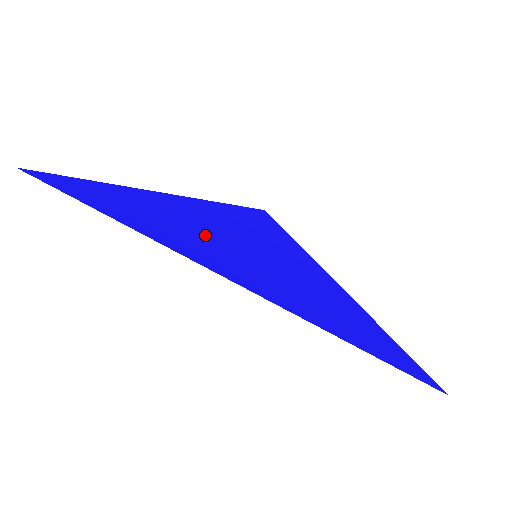
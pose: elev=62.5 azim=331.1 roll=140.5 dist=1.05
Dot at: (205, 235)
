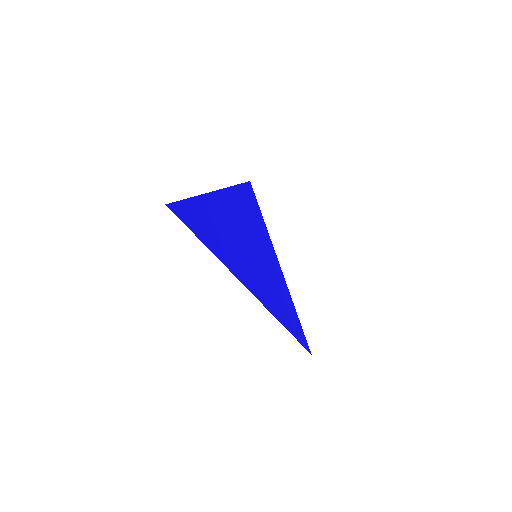
Dot at: (239, 243)
